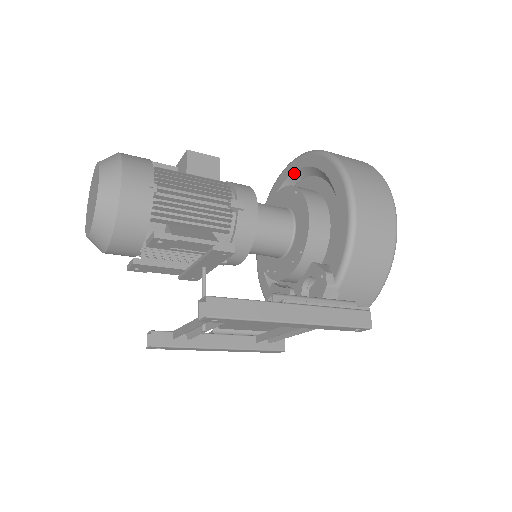
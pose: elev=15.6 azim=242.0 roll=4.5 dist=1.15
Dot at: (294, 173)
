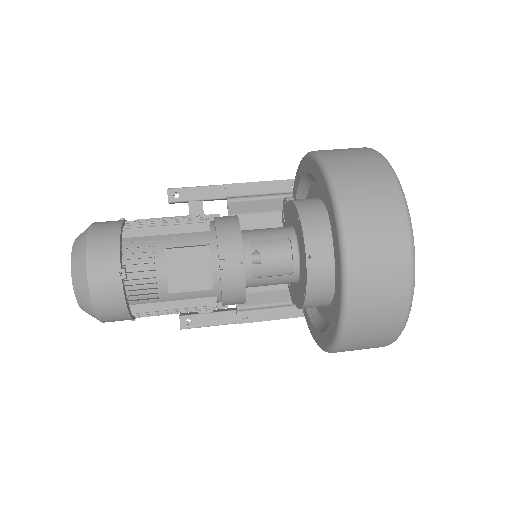
Dot at: (335, 264)
